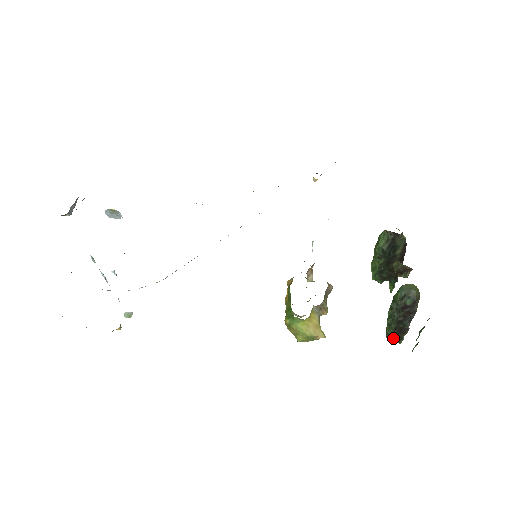
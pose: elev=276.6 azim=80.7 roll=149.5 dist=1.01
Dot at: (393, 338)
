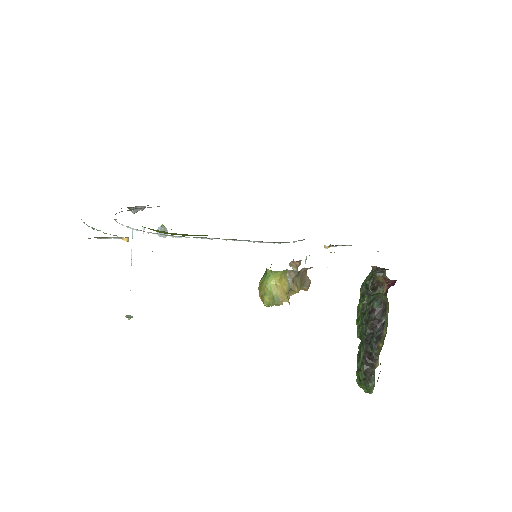
Dot at: (362, 376)
